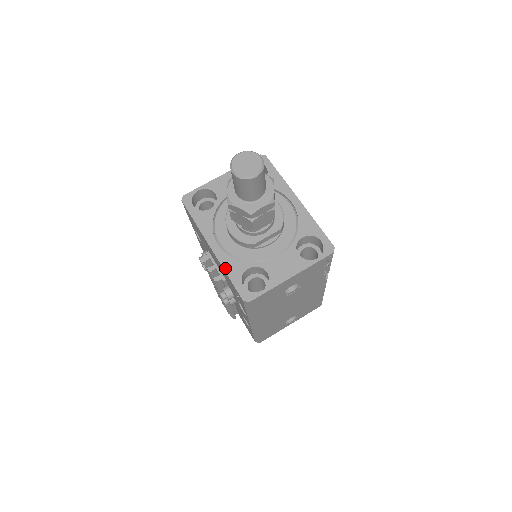
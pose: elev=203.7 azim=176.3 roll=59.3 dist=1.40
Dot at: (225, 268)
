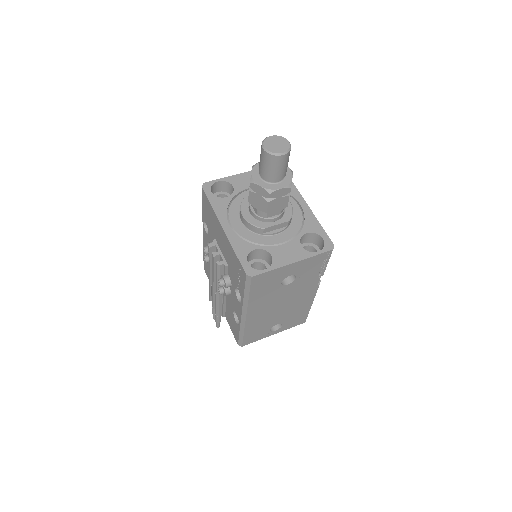
Dot at: (233, 246)
